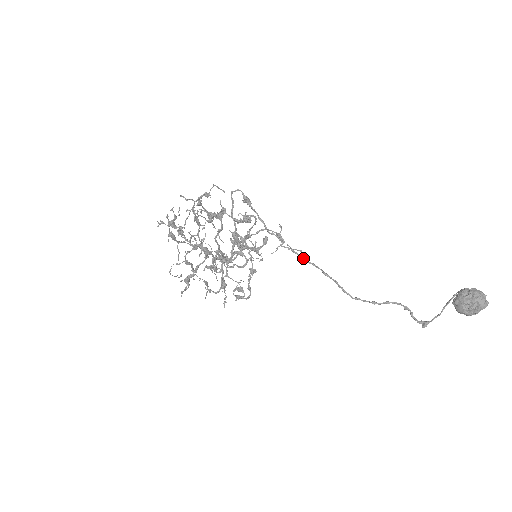
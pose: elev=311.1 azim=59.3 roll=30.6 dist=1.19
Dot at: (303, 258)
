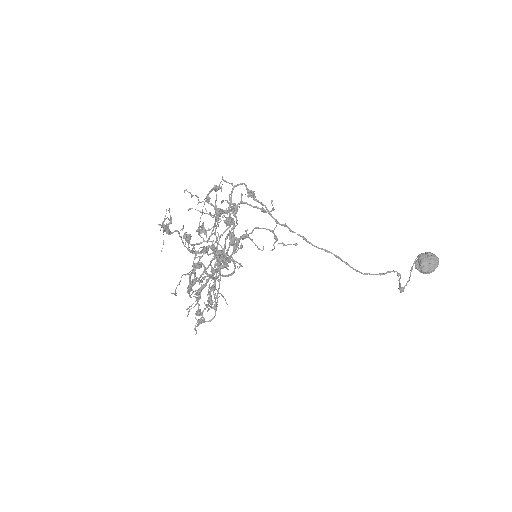
Dot at: (314, 246)
